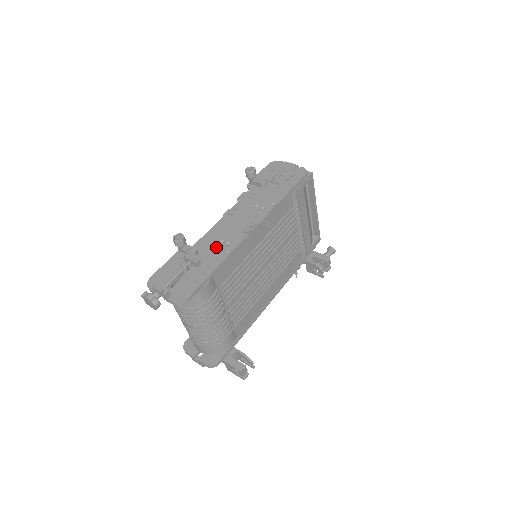
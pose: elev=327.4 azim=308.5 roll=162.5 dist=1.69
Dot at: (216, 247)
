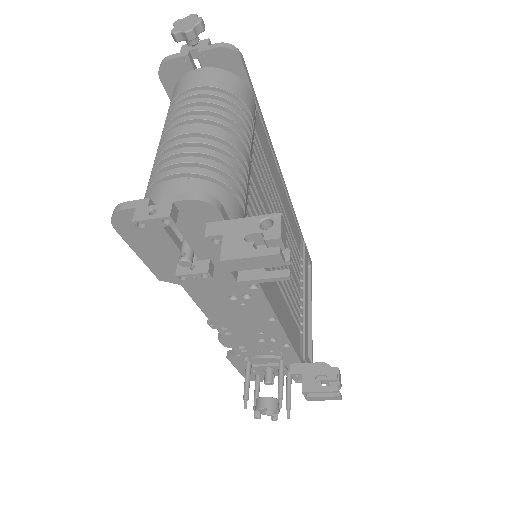
Dot at: occluded
